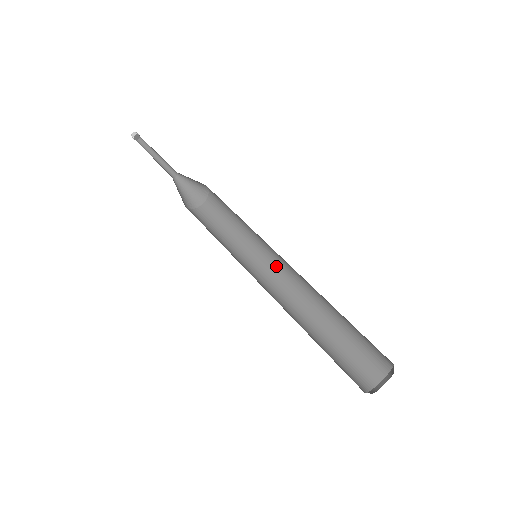
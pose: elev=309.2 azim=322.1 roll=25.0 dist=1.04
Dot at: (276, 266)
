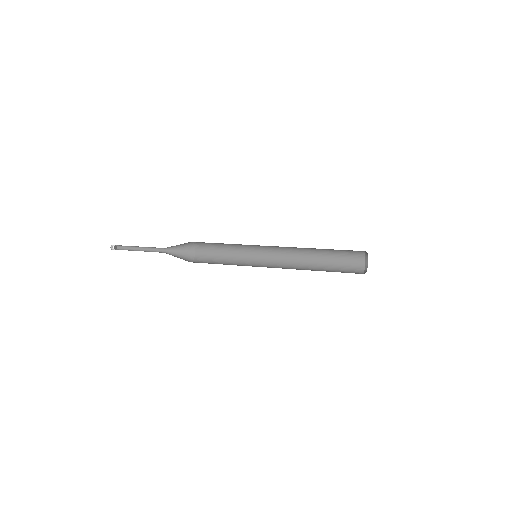
Dot at: (268, 261)
